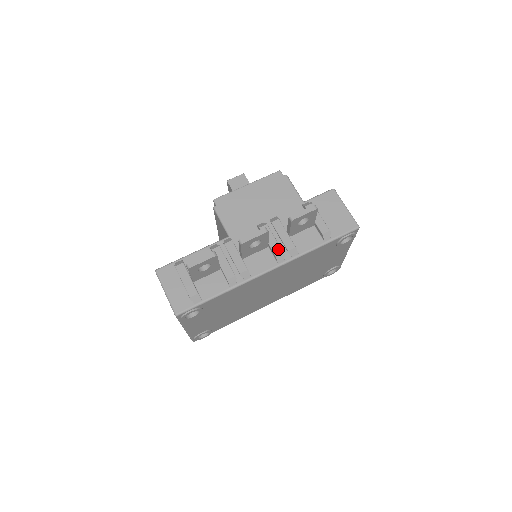
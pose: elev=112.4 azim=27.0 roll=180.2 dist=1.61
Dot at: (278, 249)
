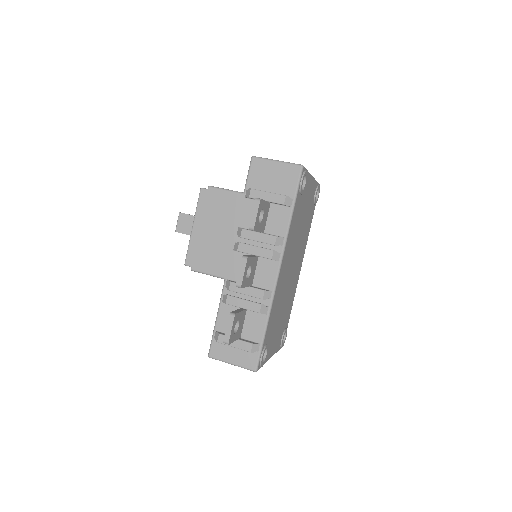
Dot at: (267, 252)
